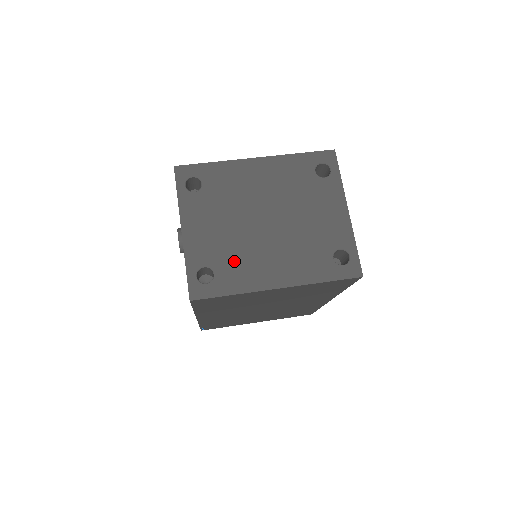
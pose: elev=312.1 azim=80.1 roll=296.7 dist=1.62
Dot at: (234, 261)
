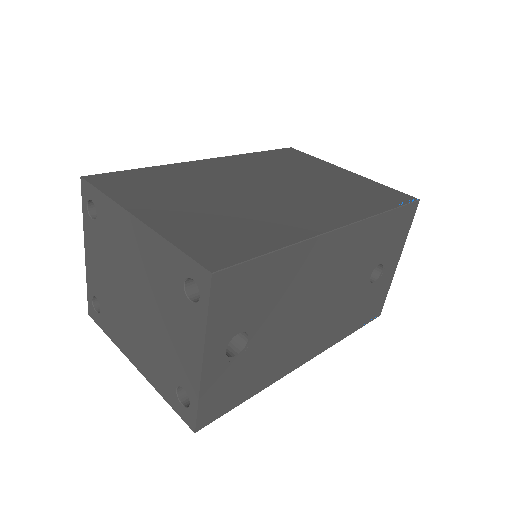
Dot at: (111, 312)
